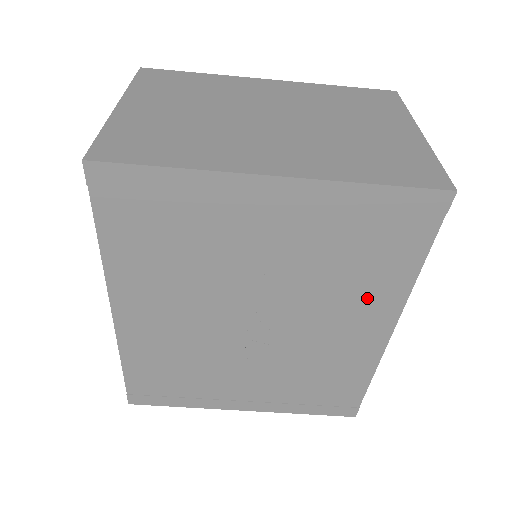
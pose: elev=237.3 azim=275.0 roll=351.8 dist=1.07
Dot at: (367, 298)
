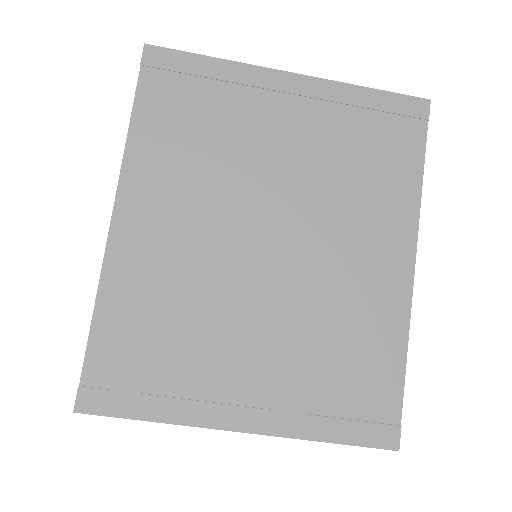
Dot at: (381, 213)
